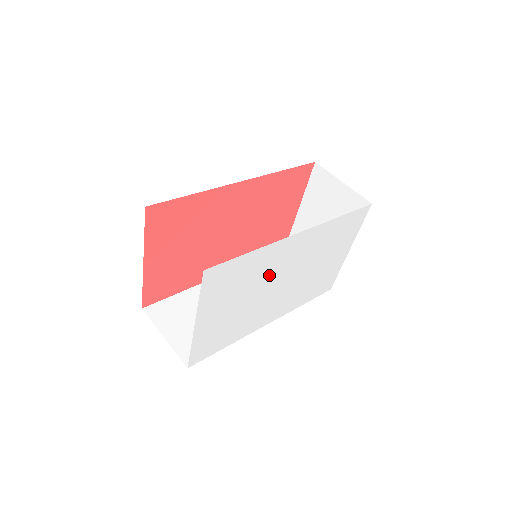
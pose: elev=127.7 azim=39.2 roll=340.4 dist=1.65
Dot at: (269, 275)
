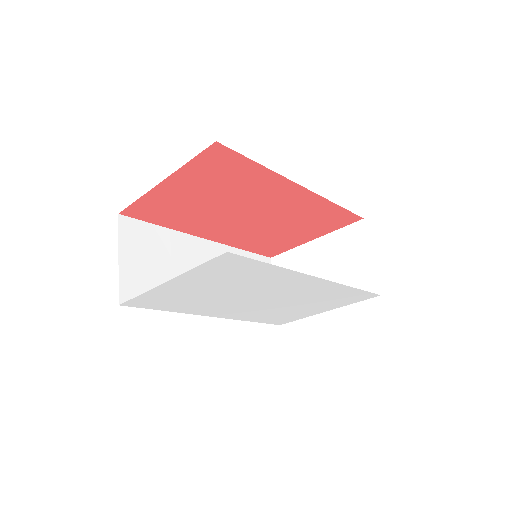
Dot at: (260, 288)
